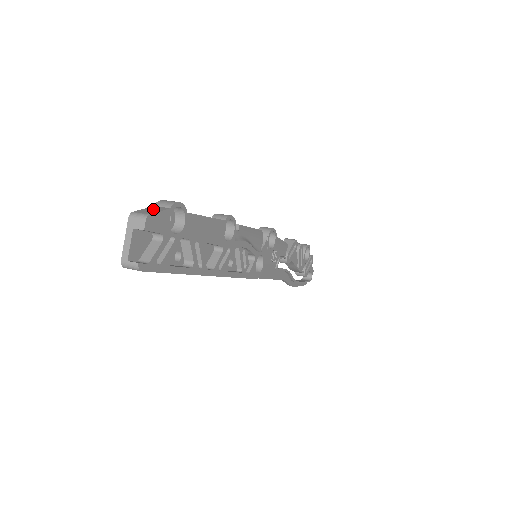
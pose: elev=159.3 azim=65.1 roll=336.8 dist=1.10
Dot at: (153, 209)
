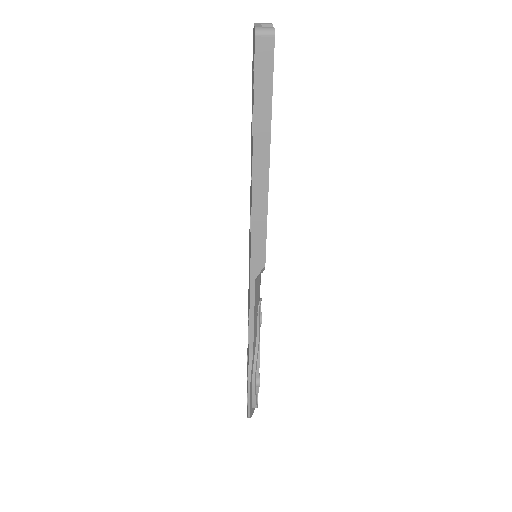
Dot at: occluded
